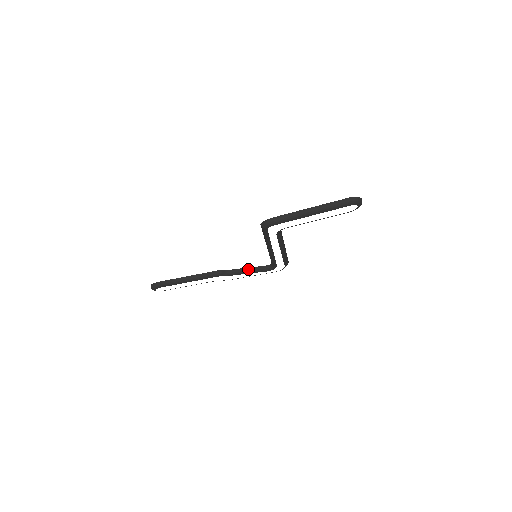
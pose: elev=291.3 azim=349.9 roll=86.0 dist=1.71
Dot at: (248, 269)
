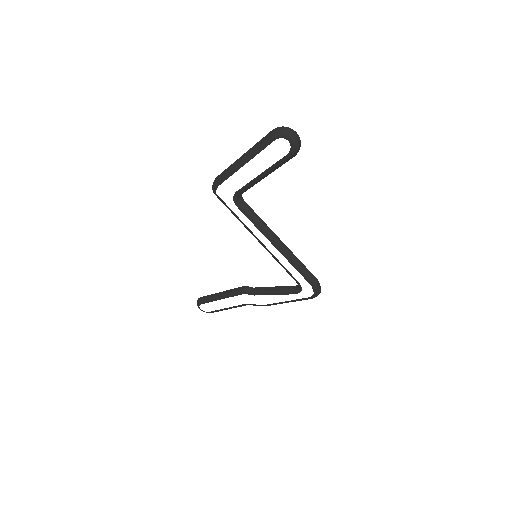
Dot at: (274, 288)
